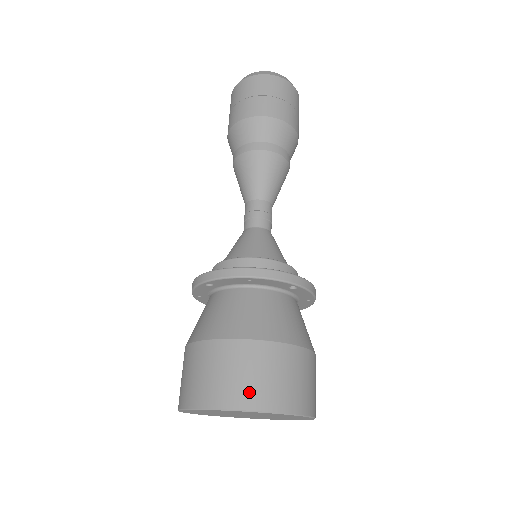
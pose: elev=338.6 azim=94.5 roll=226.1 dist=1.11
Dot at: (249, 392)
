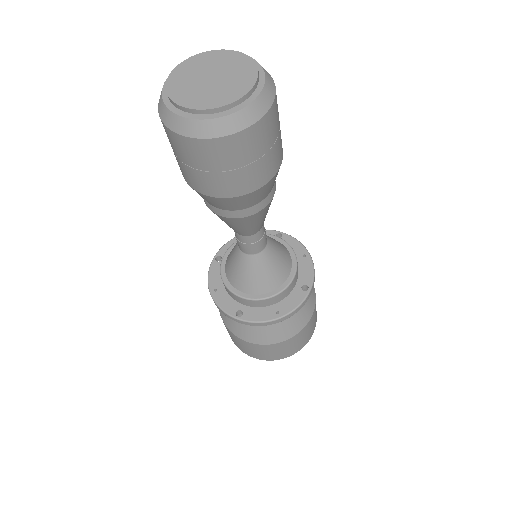
Dot at: (292, 351)
